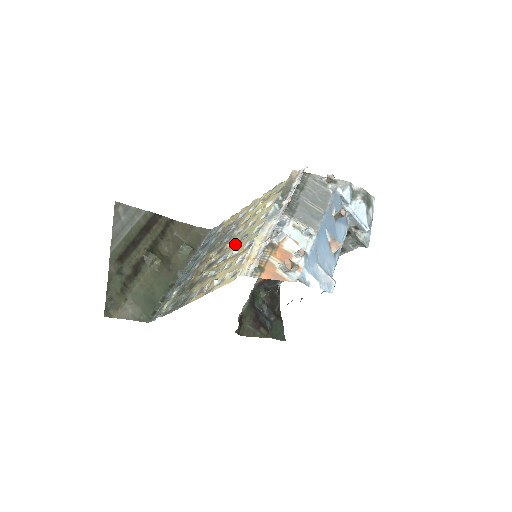
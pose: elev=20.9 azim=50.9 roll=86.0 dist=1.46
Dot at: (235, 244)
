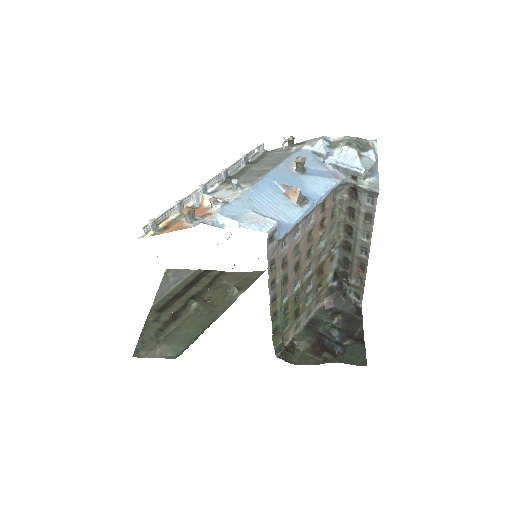
Dot at: occluded
